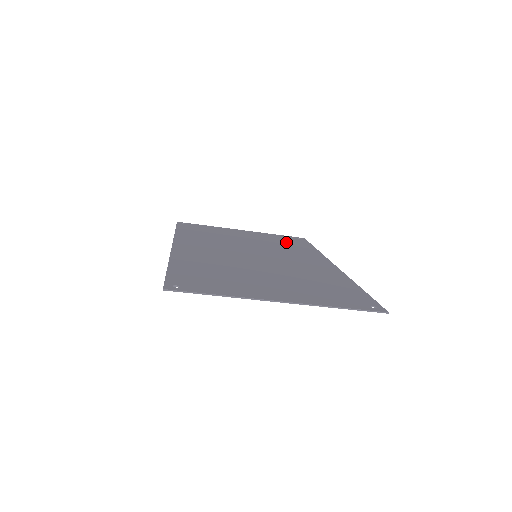
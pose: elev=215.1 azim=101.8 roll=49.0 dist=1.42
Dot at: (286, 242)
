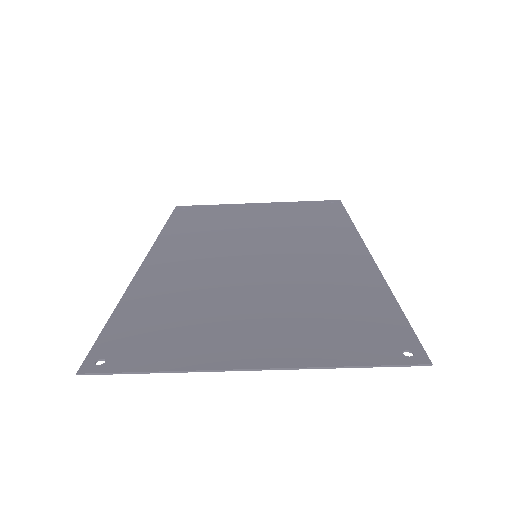
Dot at: (310, 215)
